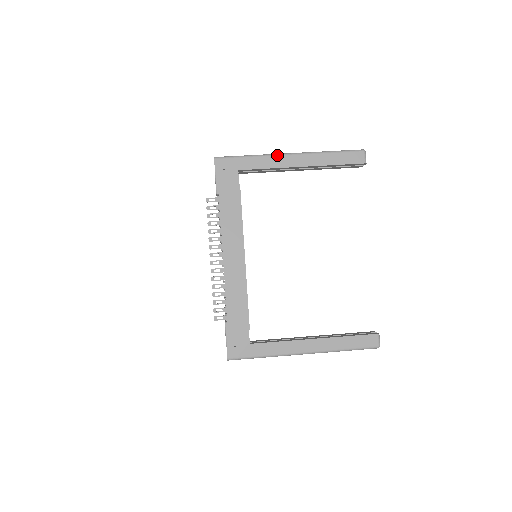
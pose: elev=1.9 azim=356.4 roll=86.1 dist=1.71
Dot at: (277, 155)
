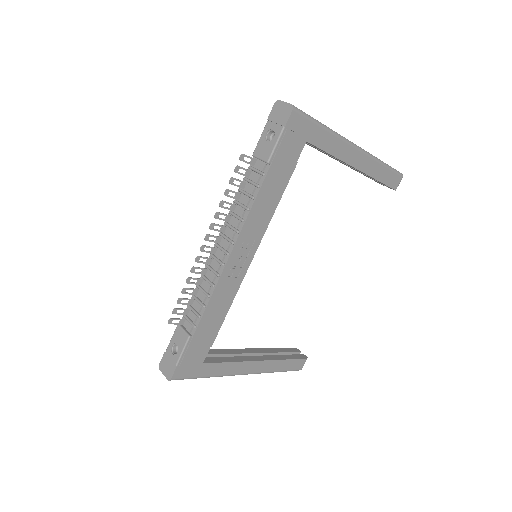
Dot at: (348, 142)
